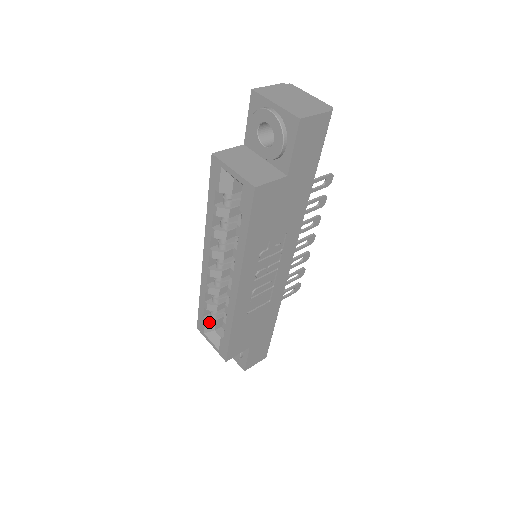
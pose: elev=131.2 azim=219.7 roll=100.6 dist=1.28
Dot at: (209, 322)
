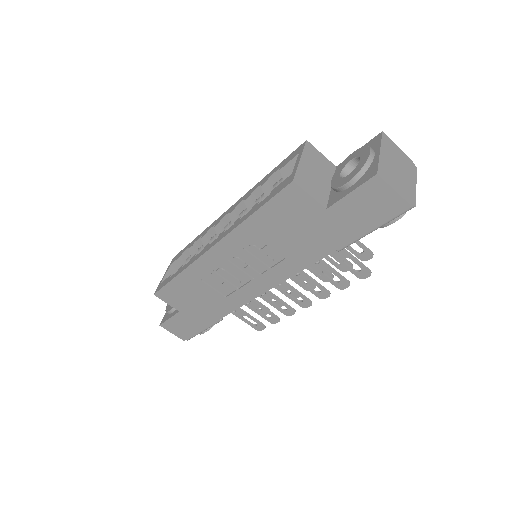
Dot at: (181, 260)
